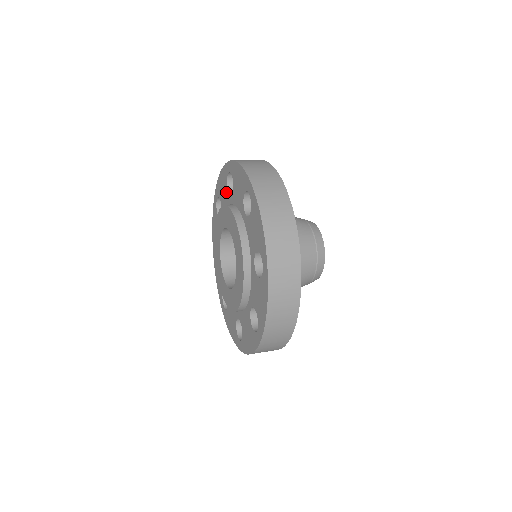
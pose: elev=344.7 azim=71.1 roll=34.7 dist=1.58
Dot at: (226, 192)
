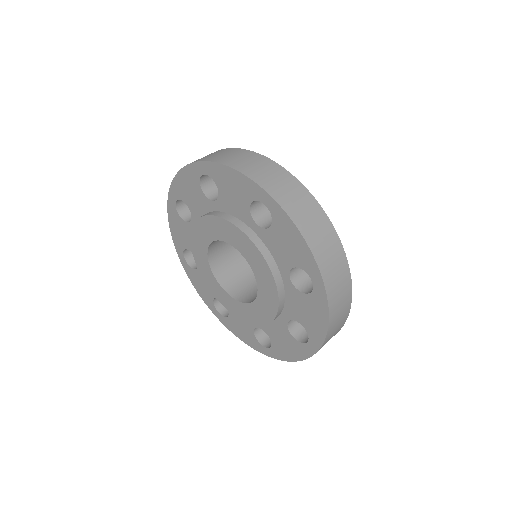
Dot at: (186, 227)
